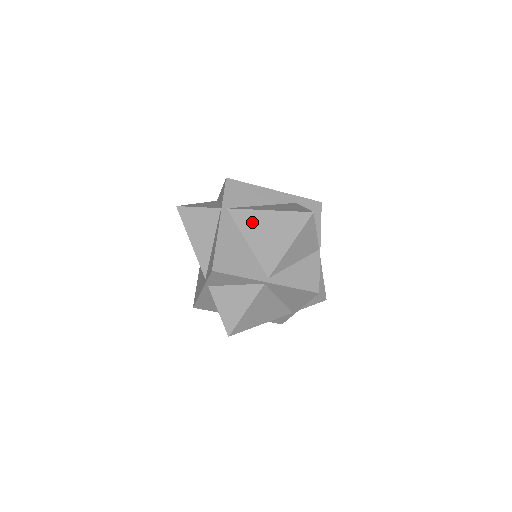
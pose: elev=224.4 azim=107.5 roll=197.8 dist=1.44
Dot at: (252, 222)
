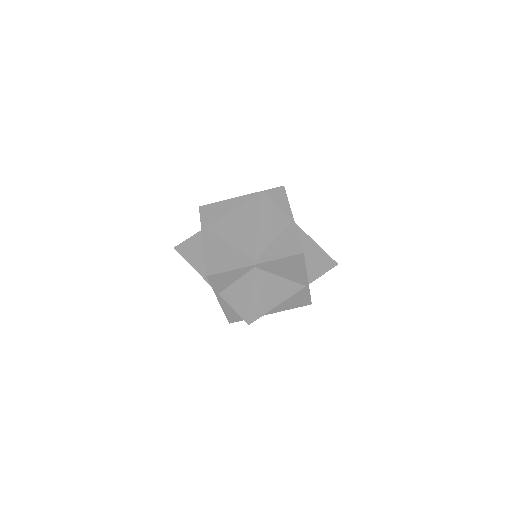
Dot at: (226, 226)
